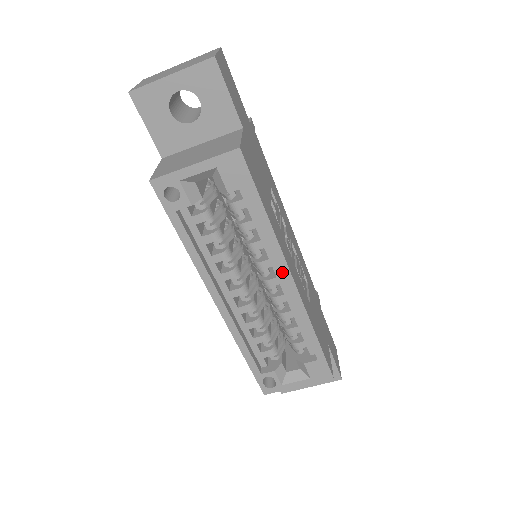
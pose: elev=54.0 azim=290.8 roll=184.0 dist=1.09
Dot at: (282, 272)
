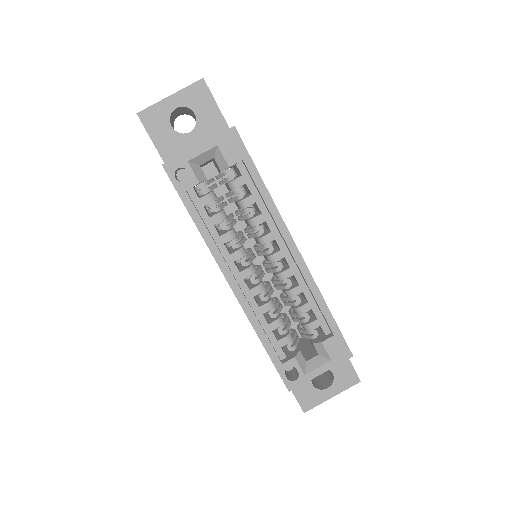
Dot at: (285, 239)
